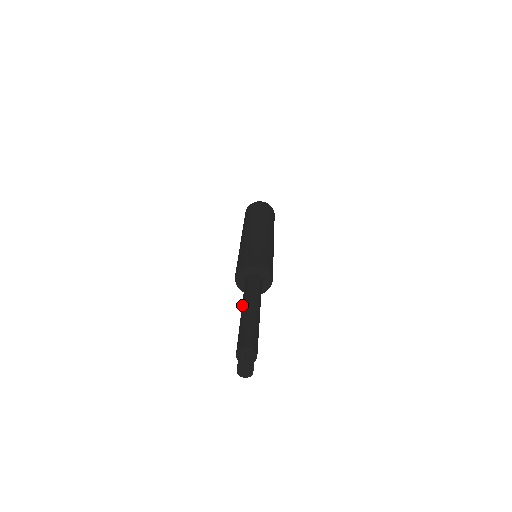
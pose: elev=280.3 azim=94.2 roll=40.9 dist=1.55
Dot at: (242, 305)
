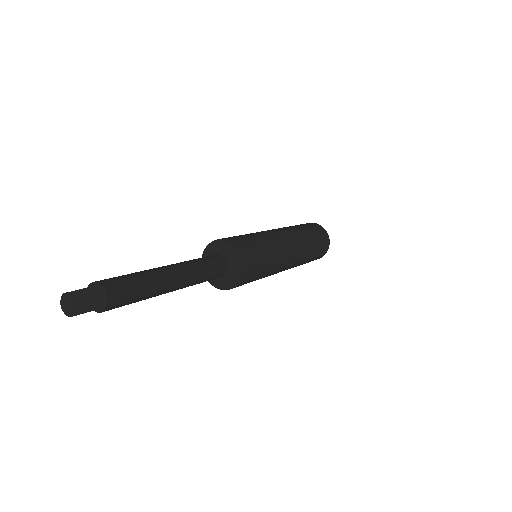
Dot at: occluded
